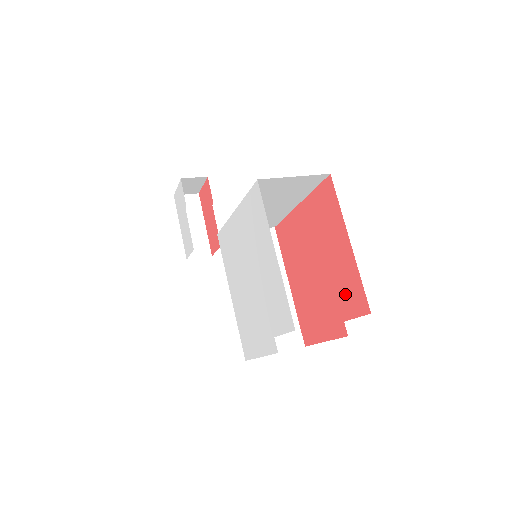
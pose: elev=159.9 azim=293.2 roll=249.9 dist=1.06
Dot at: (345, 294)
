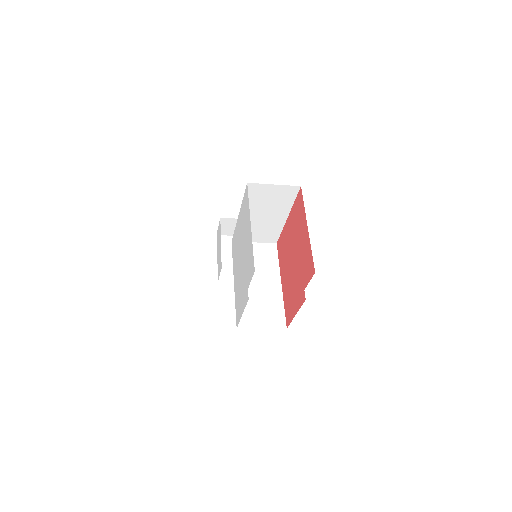
Dot at: (305, 268)
